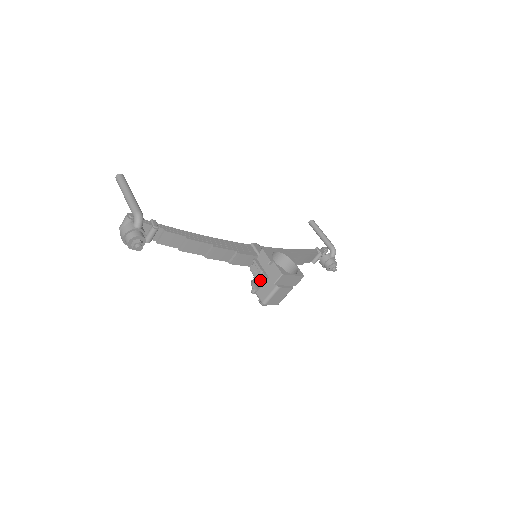
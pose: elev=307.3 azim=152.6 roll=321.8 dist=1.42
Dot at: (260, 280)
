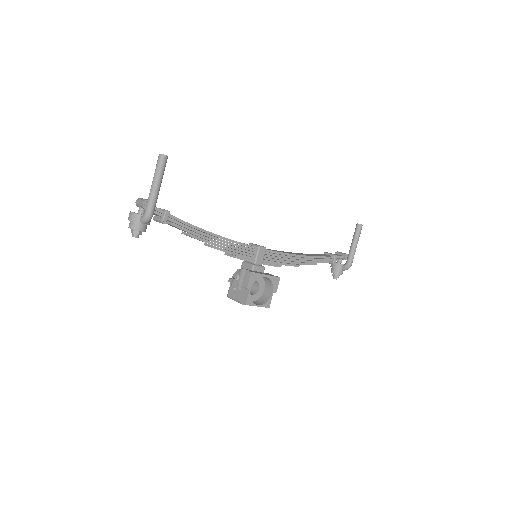
Dot at: (234, 287)
